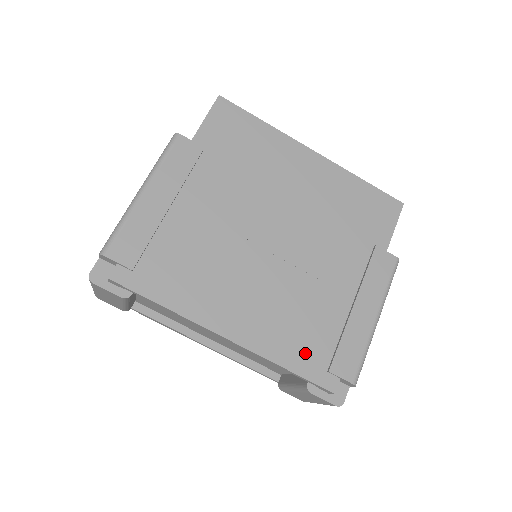
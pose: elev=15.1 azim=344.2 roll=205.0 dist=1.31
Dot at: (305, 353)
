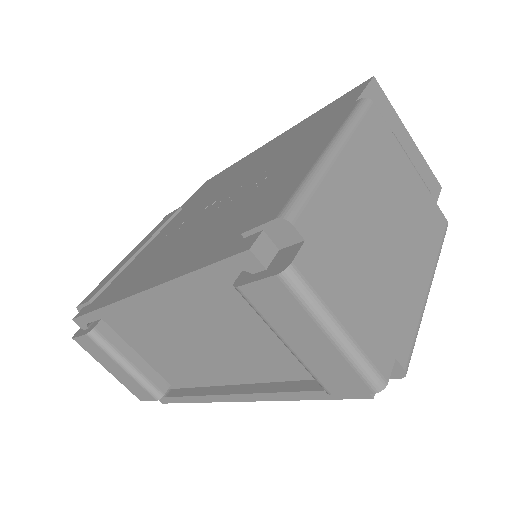
Dot at: (219, 245)
